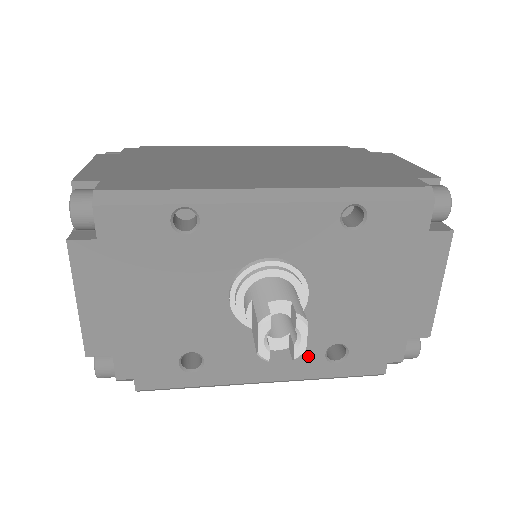
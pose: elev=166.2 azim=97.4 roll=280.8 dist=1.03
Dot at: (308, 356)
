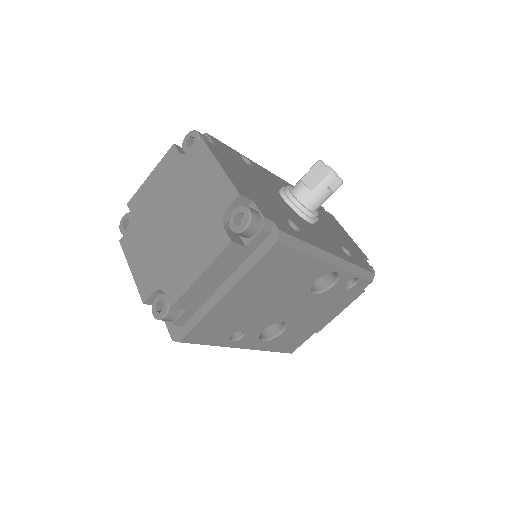
Dot at: (337, 248)
